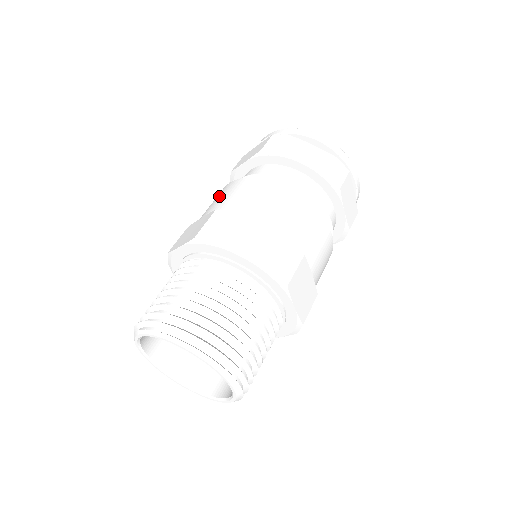
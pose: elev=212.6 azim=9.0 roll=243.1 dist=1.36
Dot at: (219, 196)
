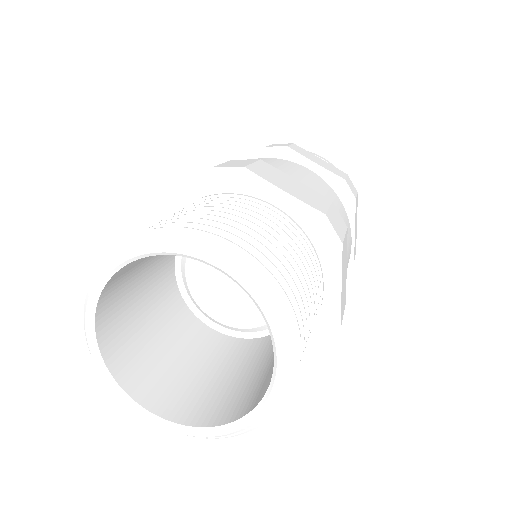
Dot at: occluded
